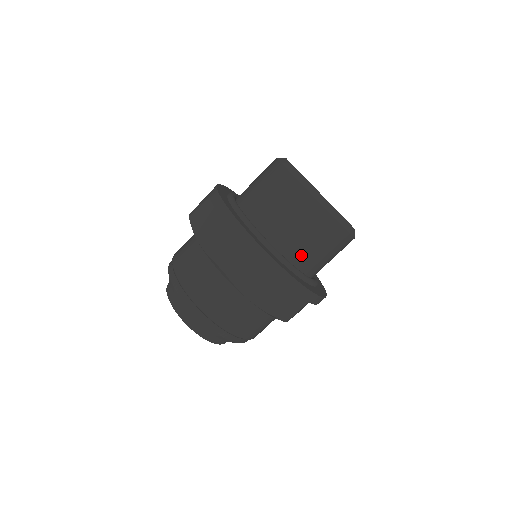
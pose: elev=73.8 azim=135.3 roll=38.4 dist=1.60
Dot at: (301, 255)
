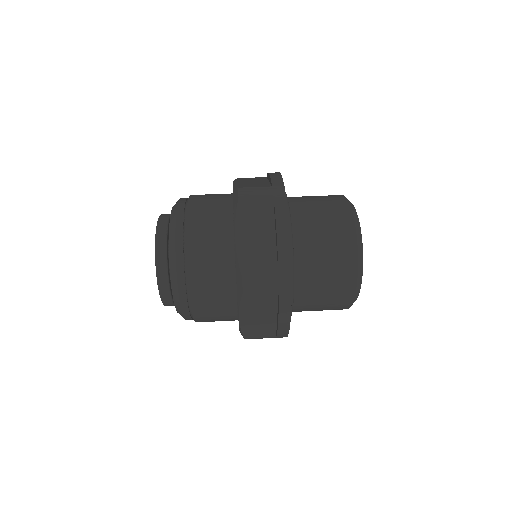
Dot at: (299, 201)
